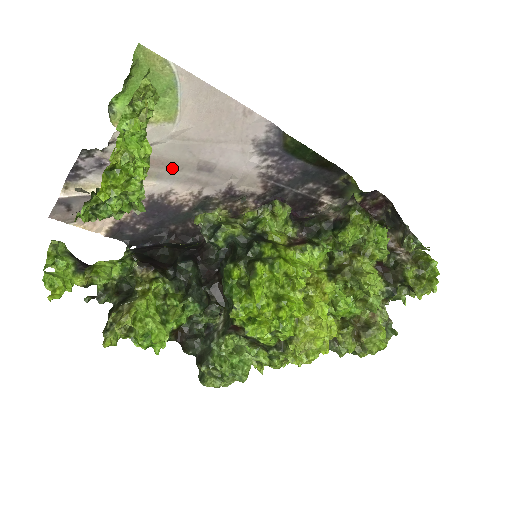
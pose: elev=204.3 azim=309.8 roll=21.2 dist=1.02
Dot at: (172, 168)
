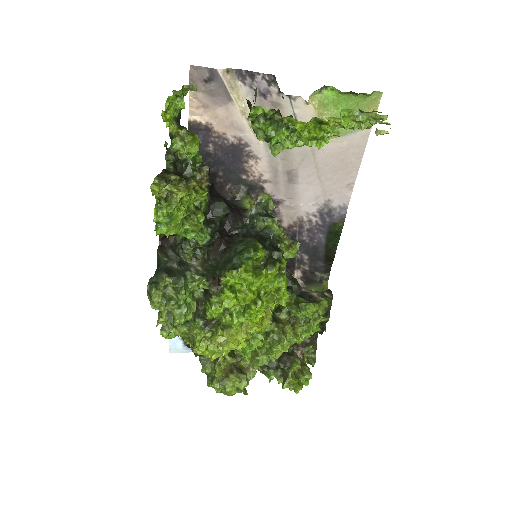
Dot at: occluded
